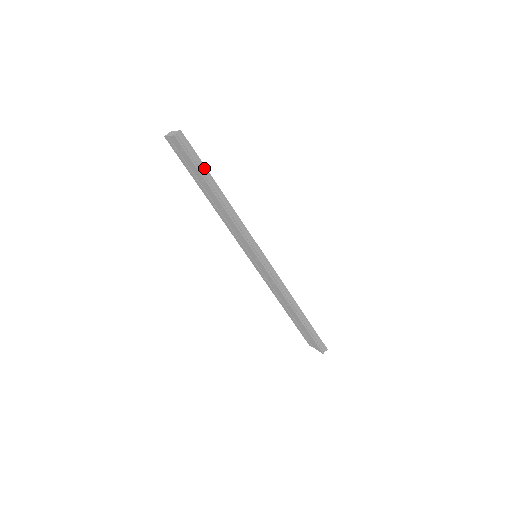
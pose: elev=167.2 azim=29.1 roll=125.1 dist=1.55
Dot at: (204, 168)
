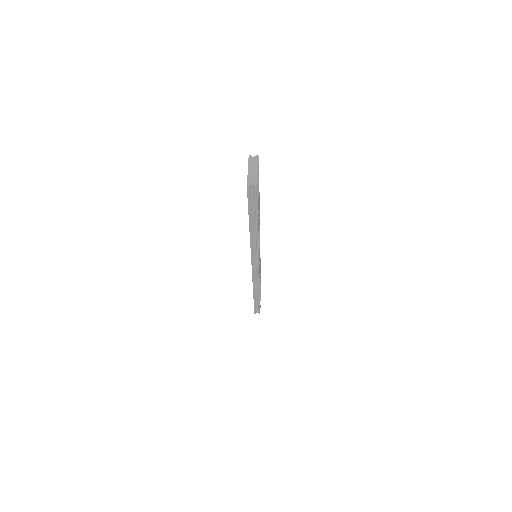
Dot at: (256, 213)
